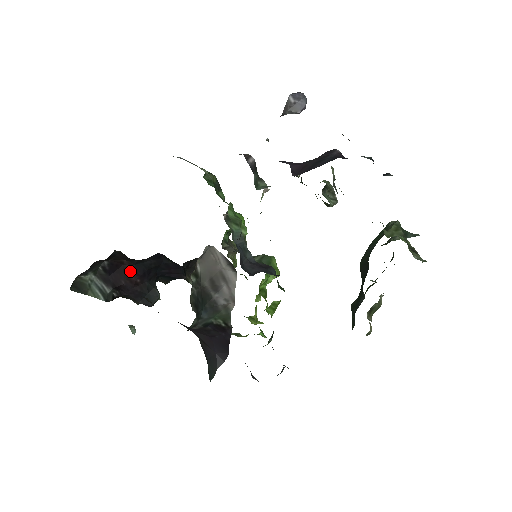
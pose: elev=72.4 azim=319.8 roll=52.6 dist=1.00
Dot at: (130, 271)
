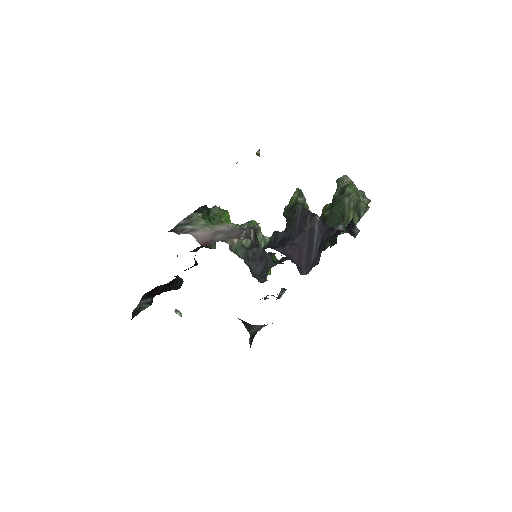
Dot at: (163, 287)
